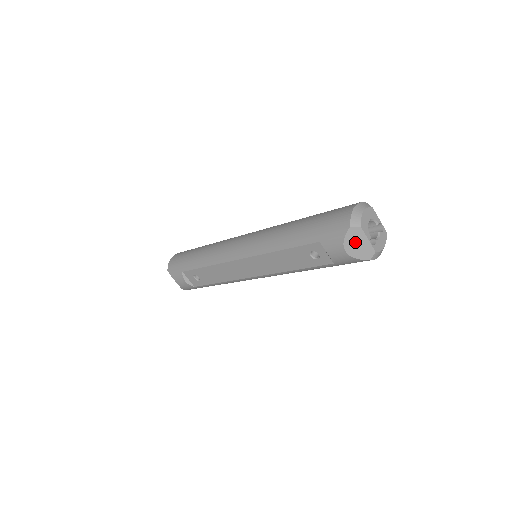
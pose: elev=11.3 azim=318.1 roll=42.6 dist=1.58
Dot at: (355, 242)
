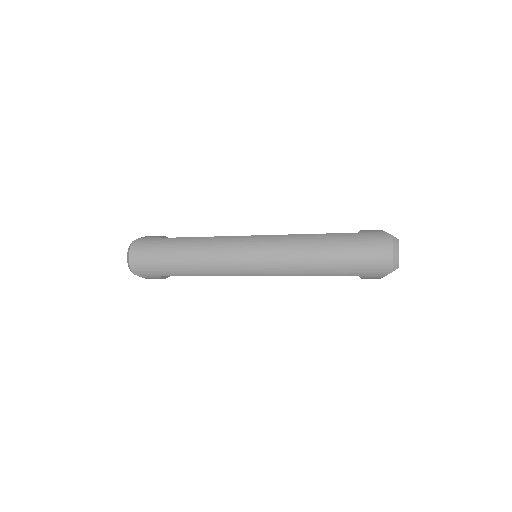
Dot at: occluded
